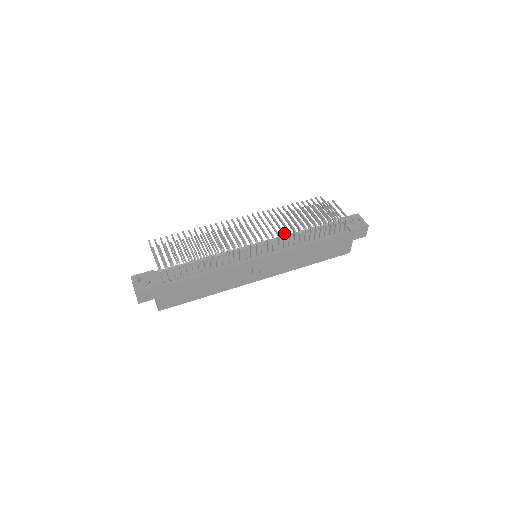
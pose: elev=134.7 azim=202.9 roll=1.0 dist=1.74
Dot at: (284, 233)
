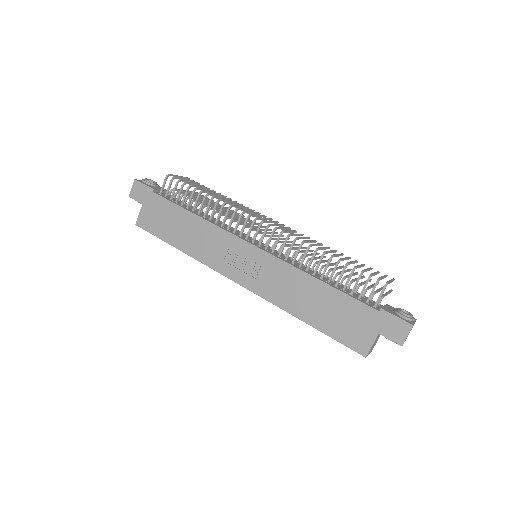
Dot at: (297, 238)
